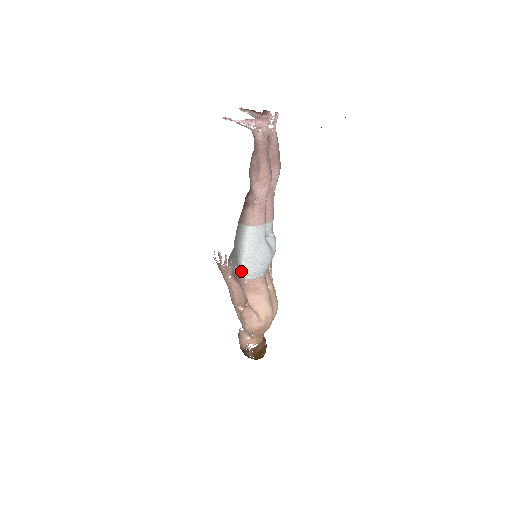
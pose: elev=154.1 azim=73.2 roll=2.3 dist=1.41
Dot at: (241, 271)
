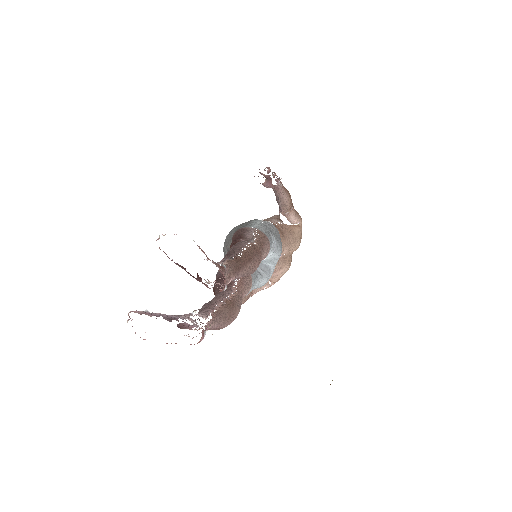
Dot at: occluded
